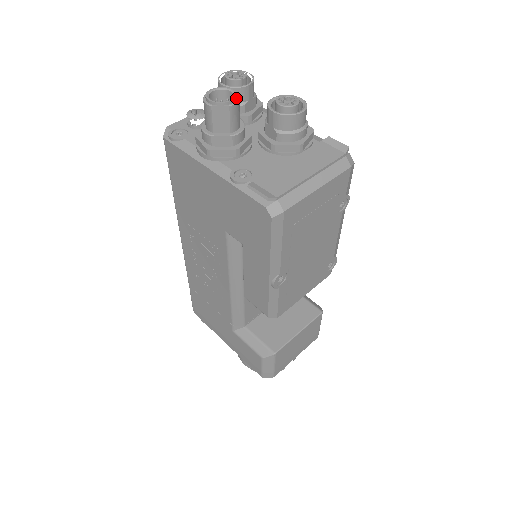
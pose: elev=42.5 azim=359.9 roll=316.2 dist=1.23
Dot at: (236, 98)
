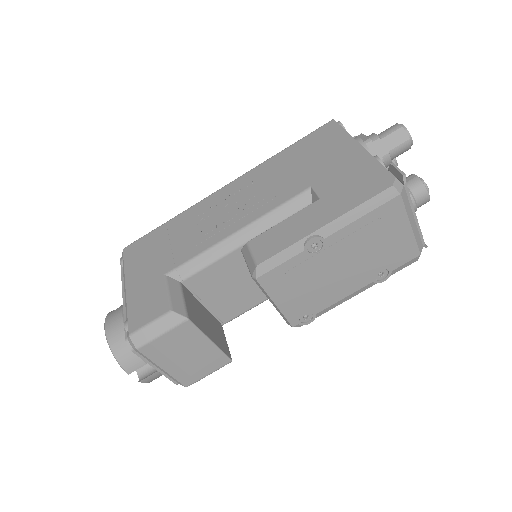
Dot at: occluded
